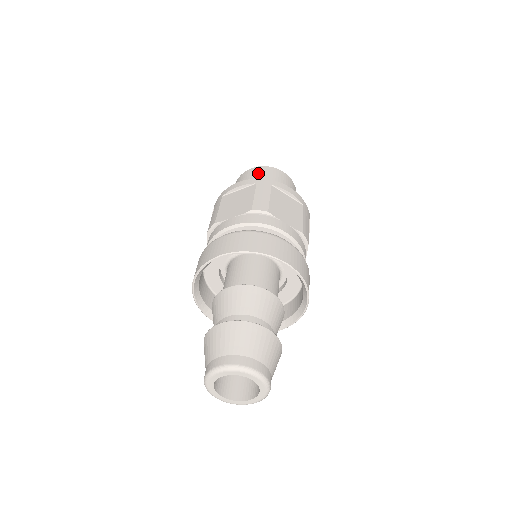
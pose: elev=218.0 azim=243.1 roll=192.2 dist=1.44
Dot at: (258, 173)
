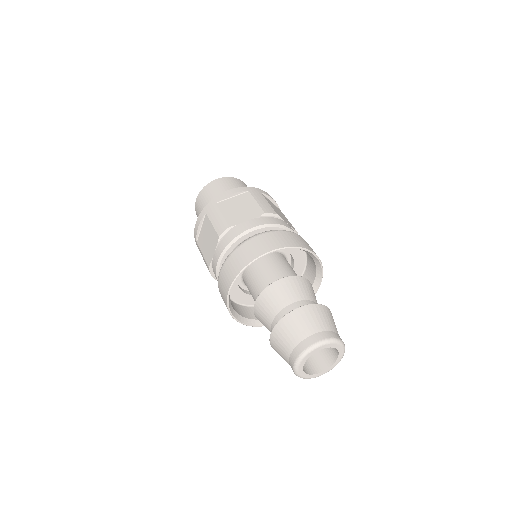
Dot at: (202, 199)
